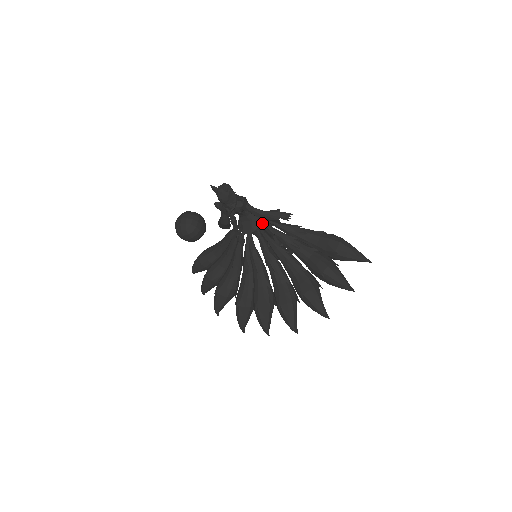
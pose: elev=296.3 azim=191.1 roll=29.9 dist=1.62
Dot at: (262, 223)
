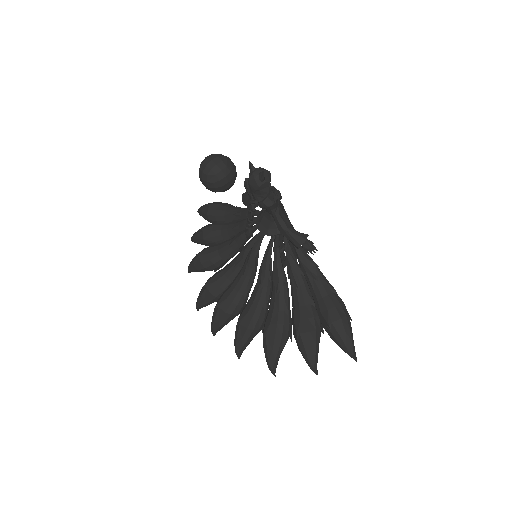
Dot at: occluded
